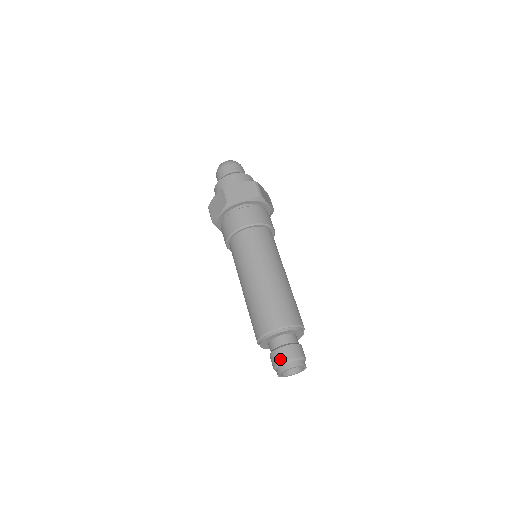
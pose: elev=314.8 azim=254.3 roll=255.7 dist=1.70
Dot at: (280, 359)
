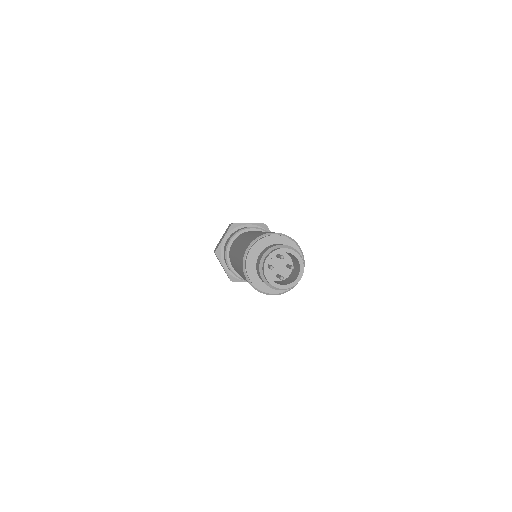
Dot at: (267, 249)
